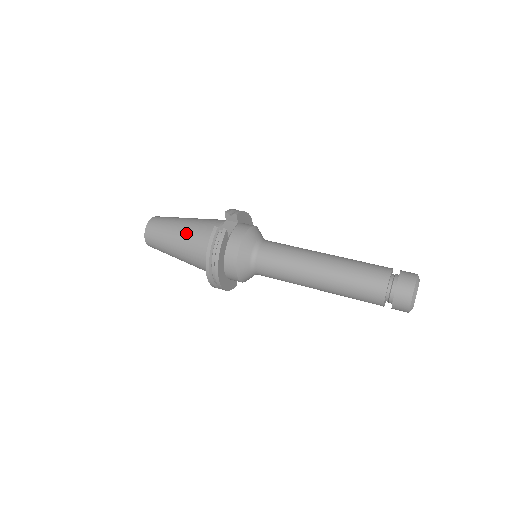
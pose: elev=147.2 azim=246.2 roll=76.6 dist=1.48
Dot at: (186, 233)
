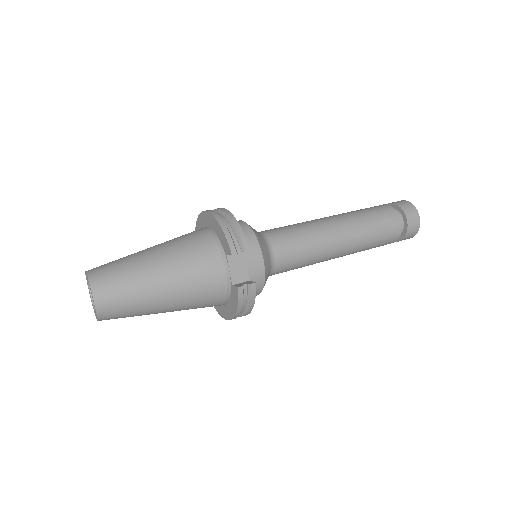
Dot at: (180, 298)
